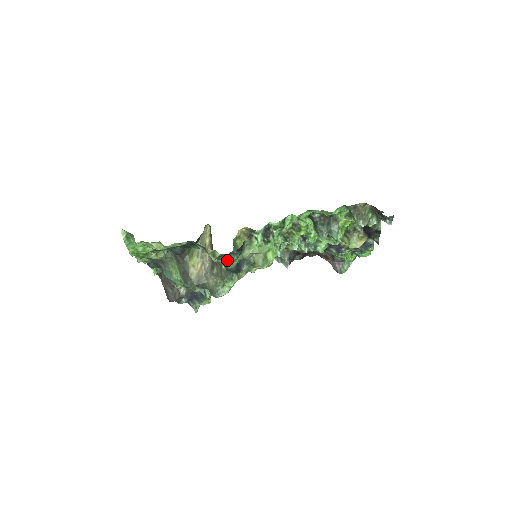
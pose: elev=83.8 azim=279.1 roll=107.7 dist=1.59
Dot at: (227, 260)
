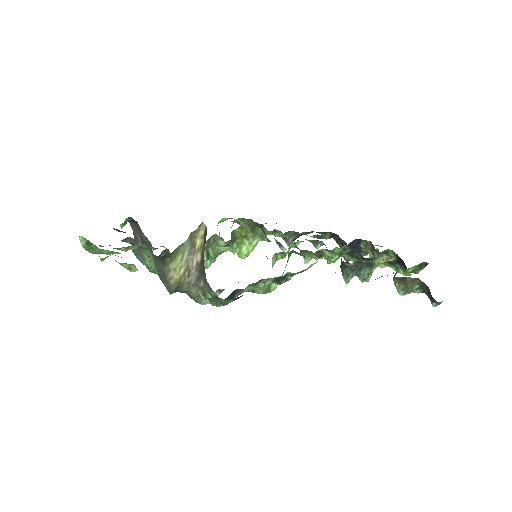
Dot at: (220, 301)
